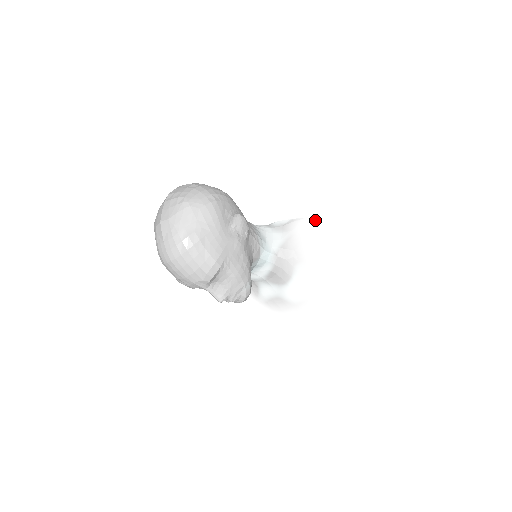
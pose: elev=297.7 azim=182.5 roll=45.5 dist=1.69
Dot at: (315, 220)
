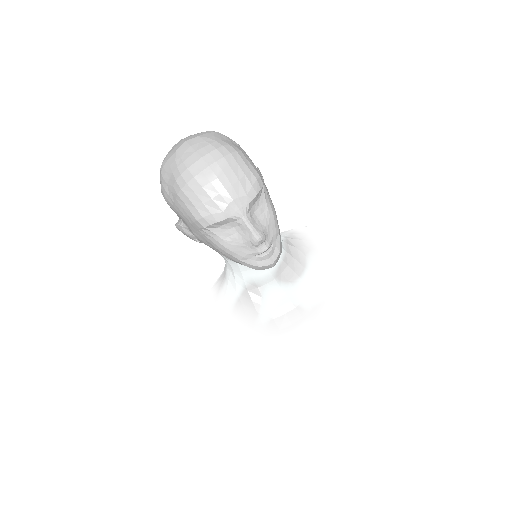
Dot at: occluded
